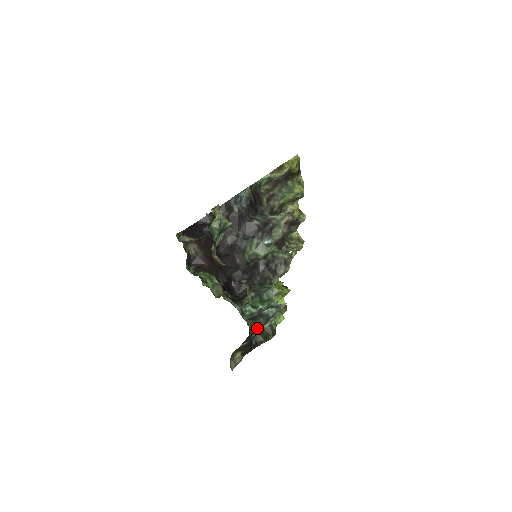
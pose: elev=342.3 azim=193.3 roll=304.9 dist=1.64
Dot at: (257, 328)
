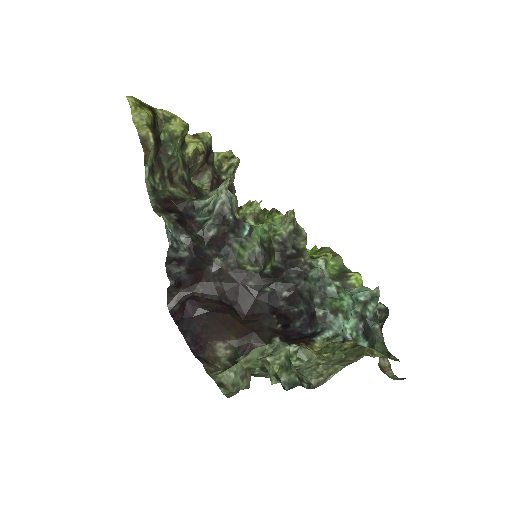
Dot at: occluded
